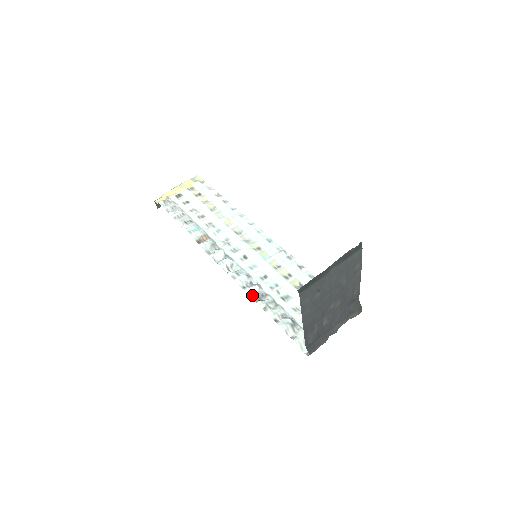
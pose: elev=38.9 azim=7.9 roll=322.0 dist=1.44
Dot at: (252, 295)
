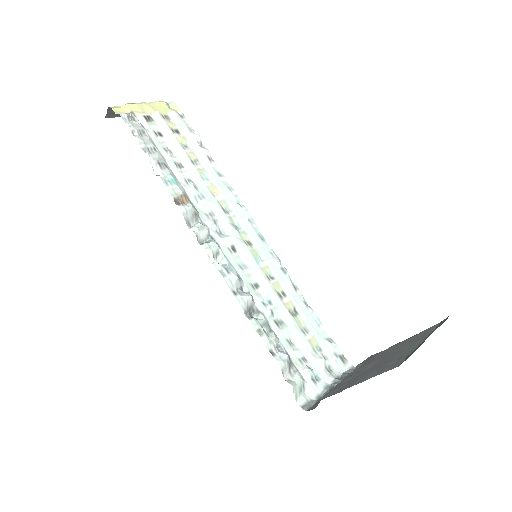
Dot at: (244, 307)
